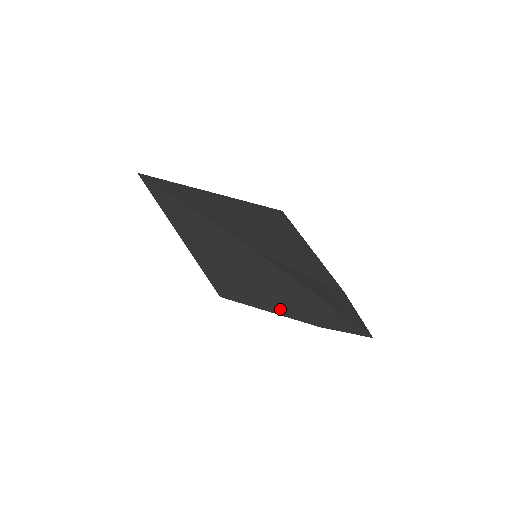
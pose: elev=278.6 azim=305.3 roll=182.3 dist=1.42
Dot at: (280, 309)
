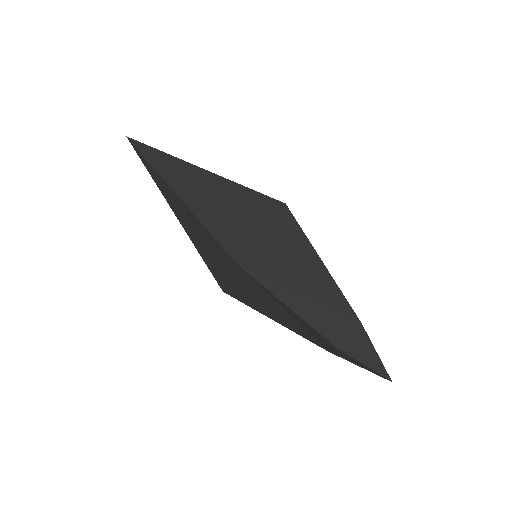
Dot at: (282, 322)
